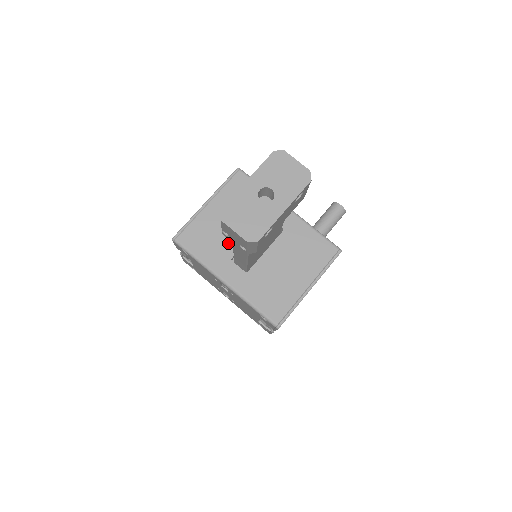
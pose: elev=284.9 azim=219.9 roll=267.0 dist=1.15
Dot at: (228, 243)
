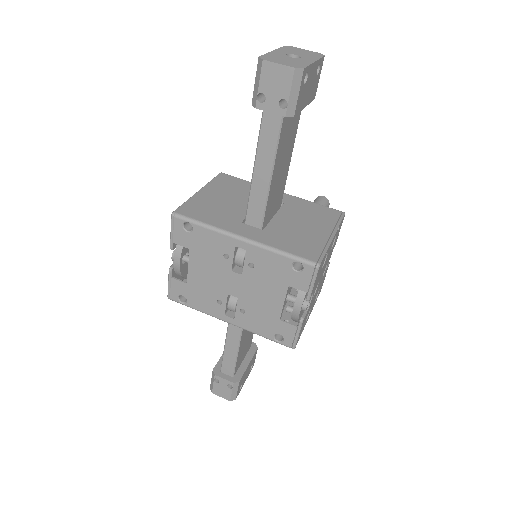
Dot at: (233, 213)
